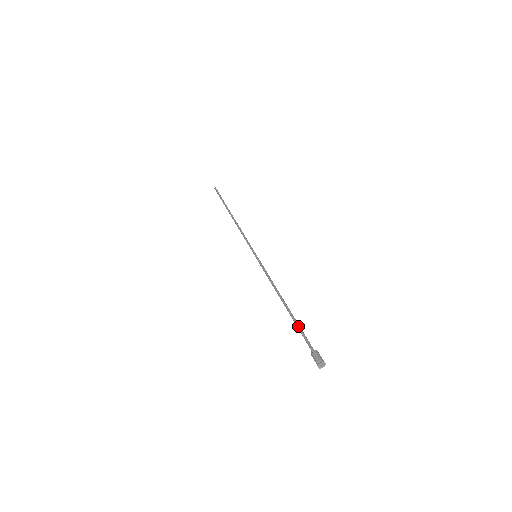
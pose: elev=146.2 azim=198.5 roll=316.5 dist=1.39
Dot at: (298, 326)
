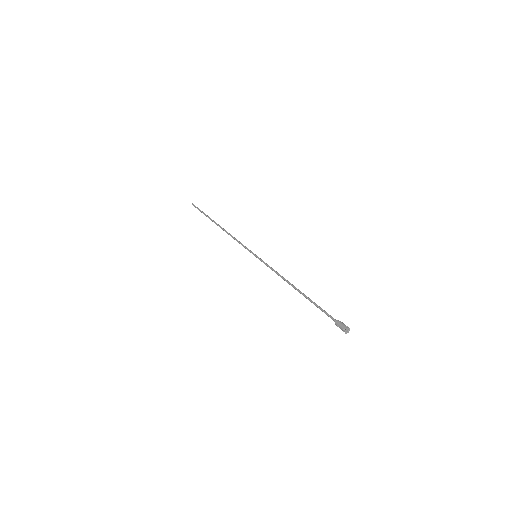
Dot at: occluded
